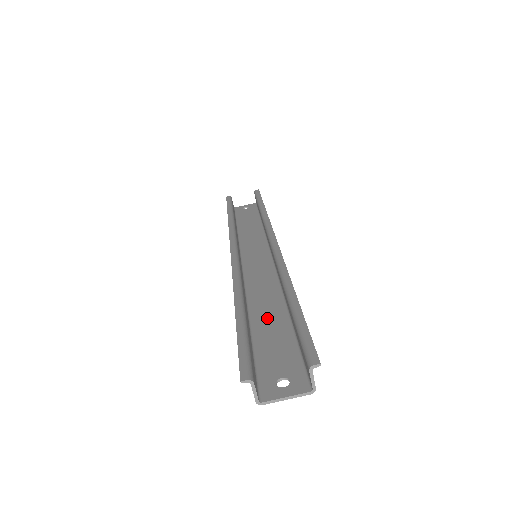
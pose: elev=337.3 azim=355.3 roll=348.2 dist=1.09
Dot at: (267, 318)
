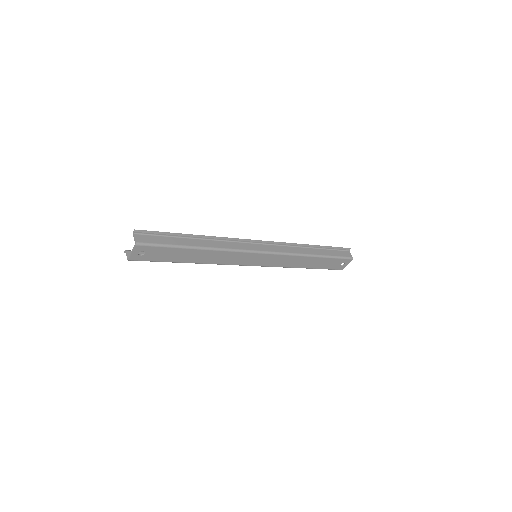
Dot at: (193, 256)
